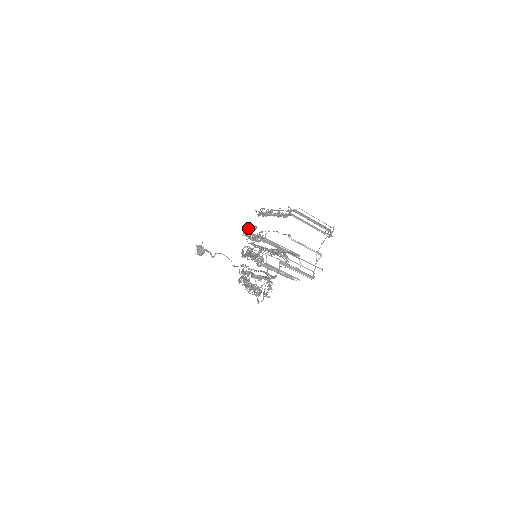
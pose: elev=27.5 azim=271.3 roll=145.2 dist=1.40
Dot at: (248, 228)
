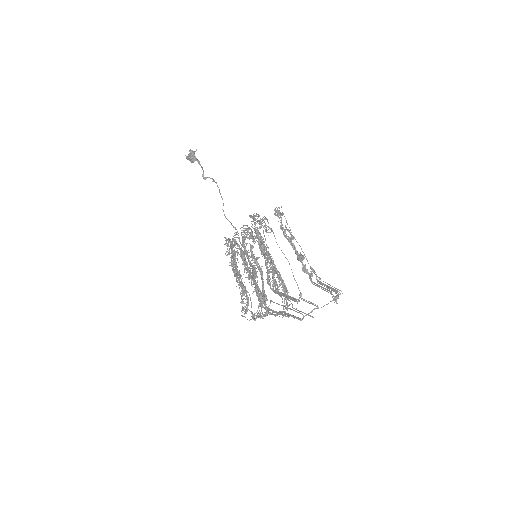
Dot at: occluded
